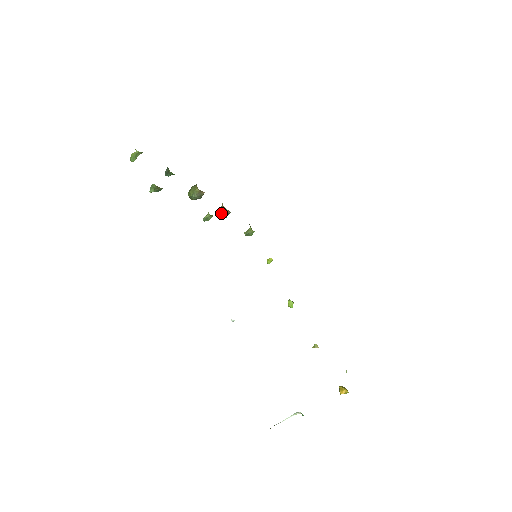
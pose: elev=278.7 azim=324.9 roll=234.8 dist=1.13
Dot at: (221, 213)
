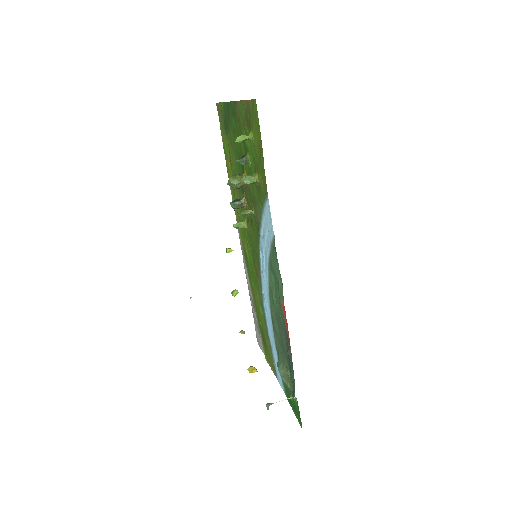
Dot at: (238, 205)
